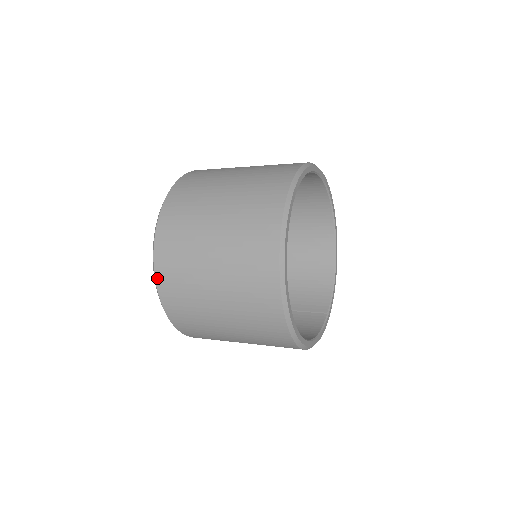
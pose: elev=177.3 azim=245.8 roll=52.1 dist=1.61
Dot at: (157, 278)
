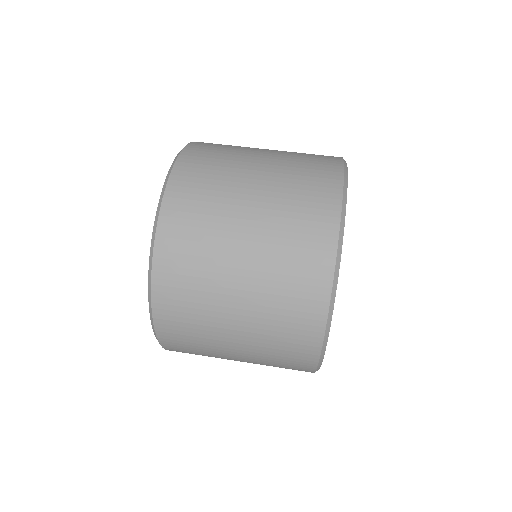
Dot at: (160, 338)
